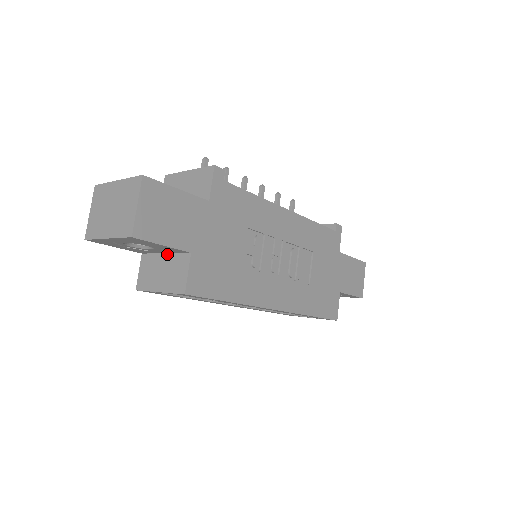
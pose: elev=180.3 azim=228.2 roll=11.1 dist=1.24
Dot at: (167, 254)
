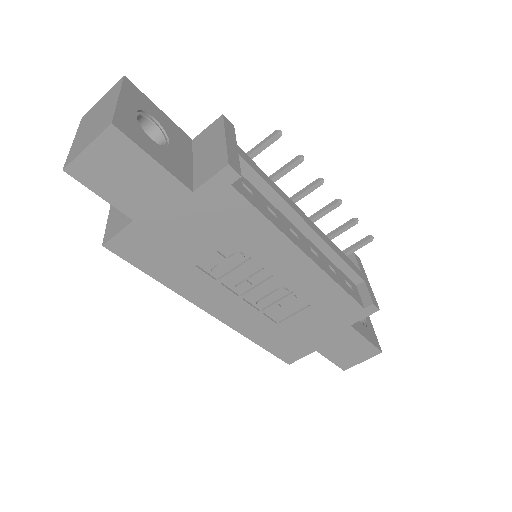
Dot at: occluded
